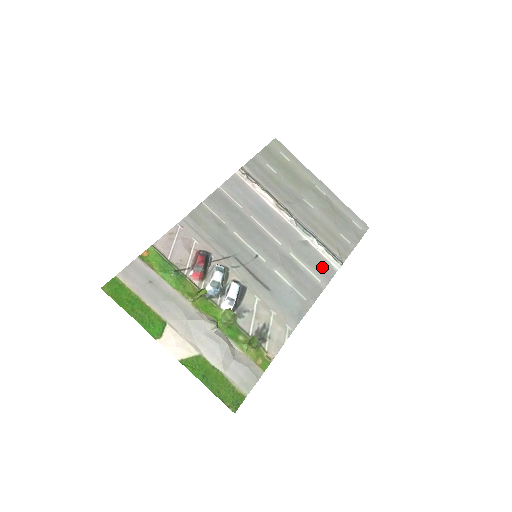
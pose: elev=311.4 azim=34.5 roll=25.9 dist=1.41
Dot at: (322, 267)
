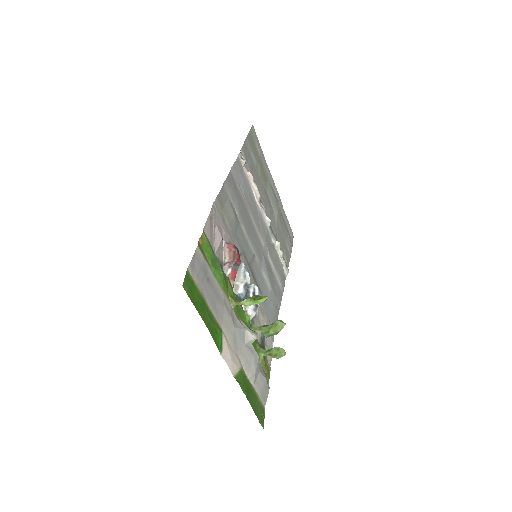
Dot at: (281, 272)
